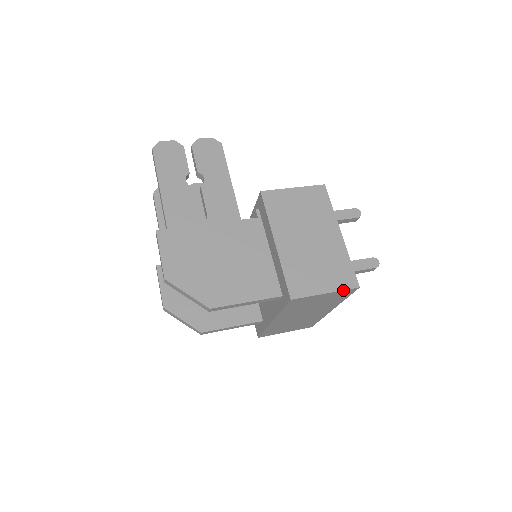
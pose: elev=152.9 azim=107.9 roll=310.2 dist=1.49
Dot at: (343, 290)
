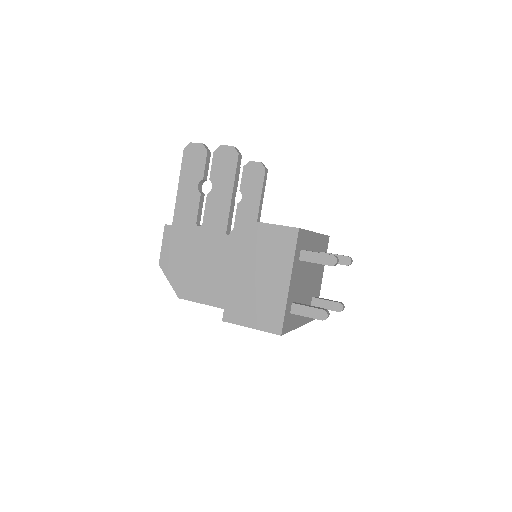
Dot at: occluded
